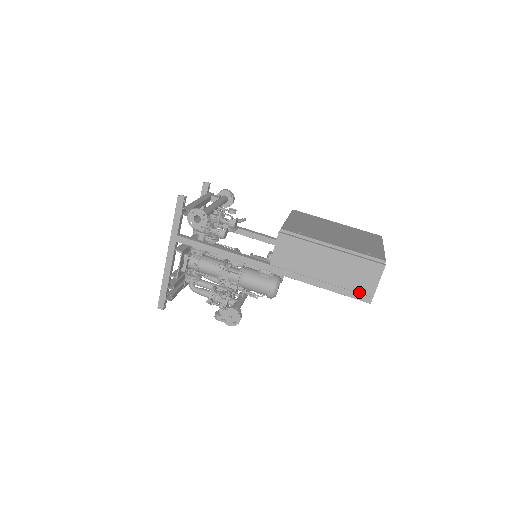
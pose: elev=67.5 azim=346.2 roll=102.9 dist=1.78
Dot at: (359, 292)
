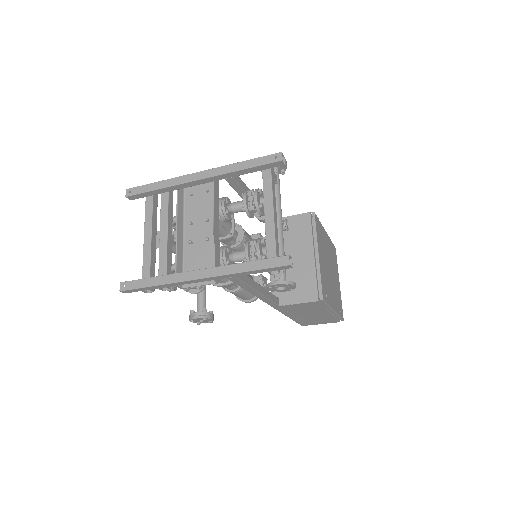
Dot at: (306, 323)
